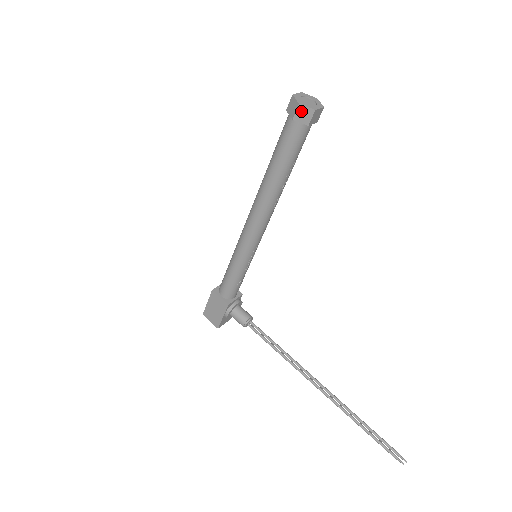
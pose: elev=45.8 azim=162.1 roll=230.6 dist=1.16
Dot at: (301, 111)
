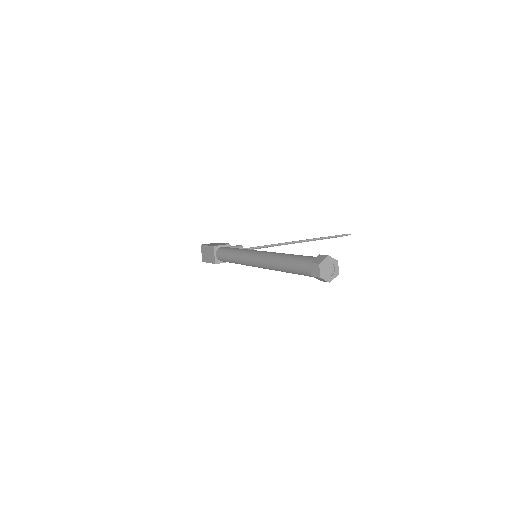
Dot at: (329, 280)
